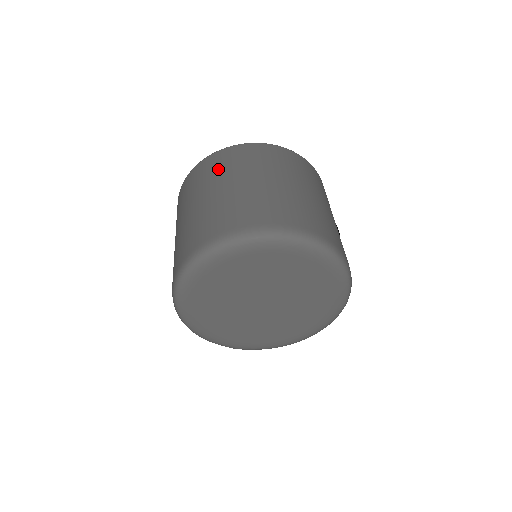
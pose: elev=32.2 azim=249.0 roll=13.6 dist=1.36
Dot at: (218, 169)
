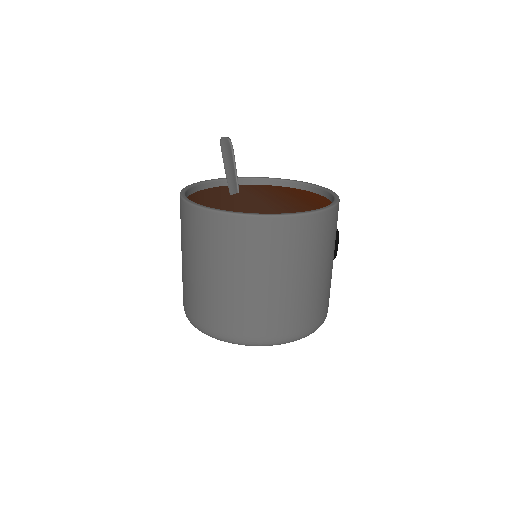
Dot at: (221, 247)
